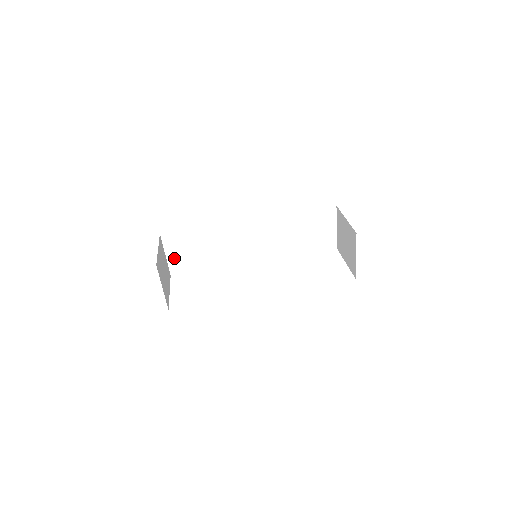
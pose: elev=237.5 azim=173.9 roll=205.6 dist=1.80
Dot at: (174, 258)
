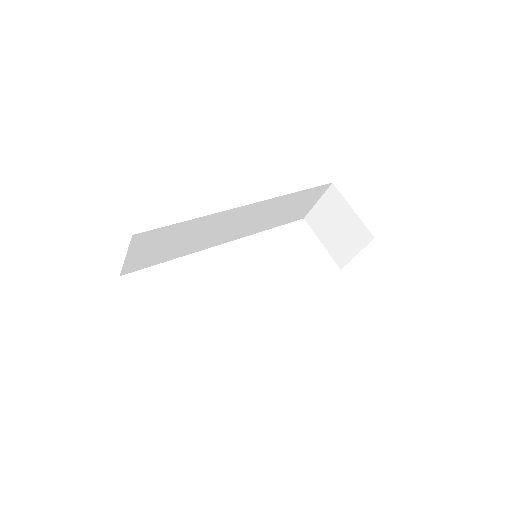
Dot at: (135, 258)
